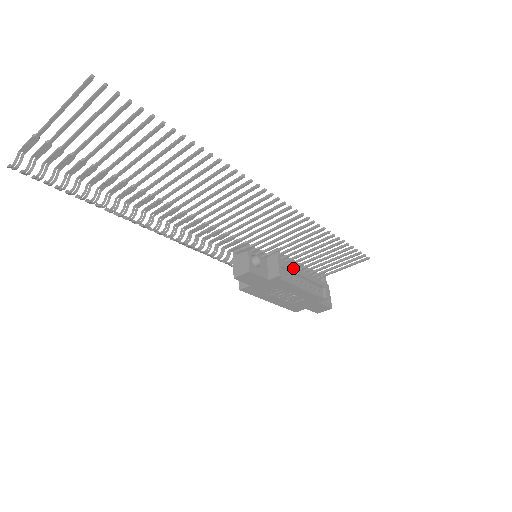
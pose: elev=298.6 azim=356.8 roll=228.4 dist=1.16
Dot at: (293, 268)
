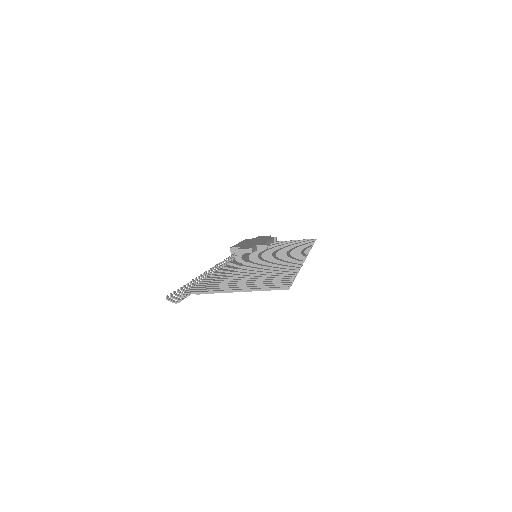
Dot at: occluded
